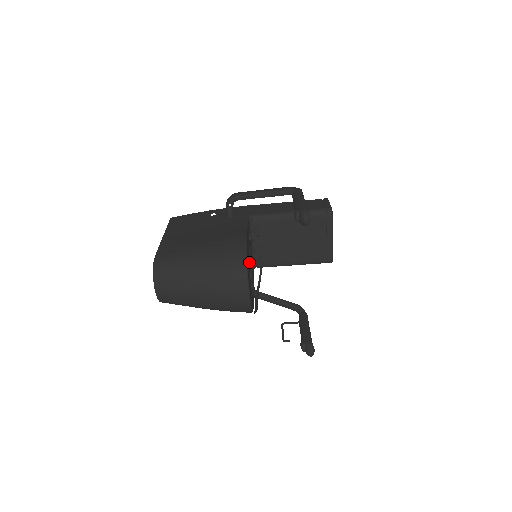
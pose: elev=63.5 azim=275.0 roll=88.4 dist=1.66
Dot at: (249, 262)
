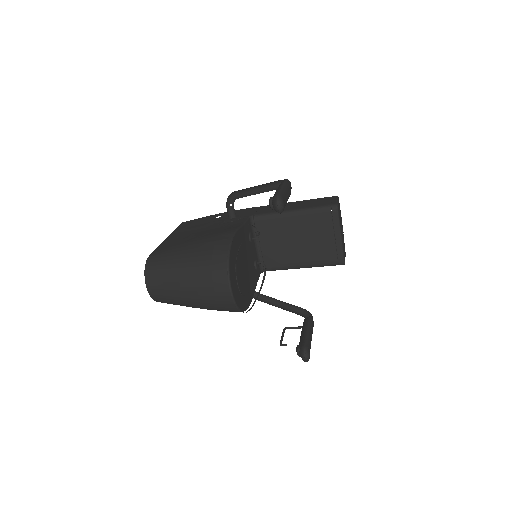
Dot at: (236, 258)
